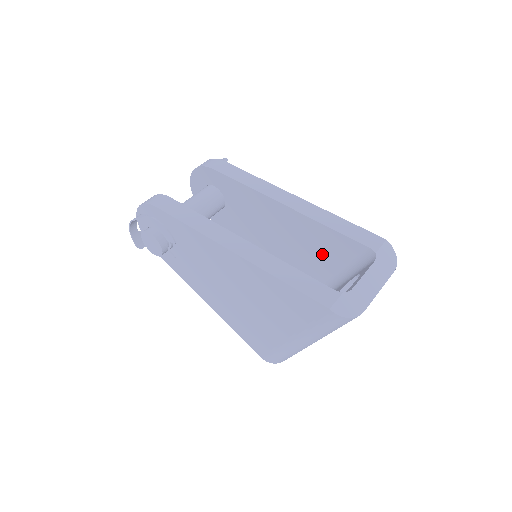
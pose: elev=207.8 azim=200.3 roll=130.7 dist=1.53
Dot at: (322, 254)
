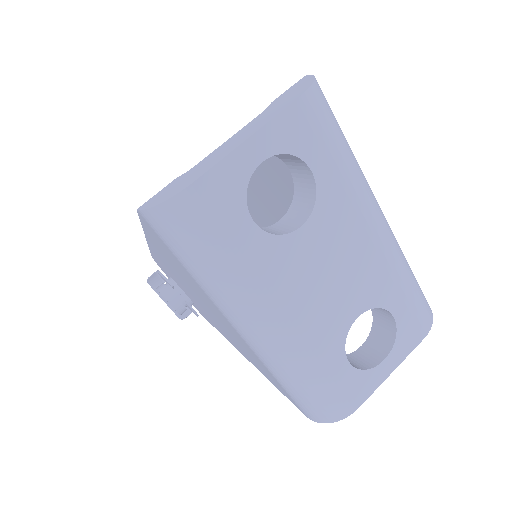
Dot at: occluded
